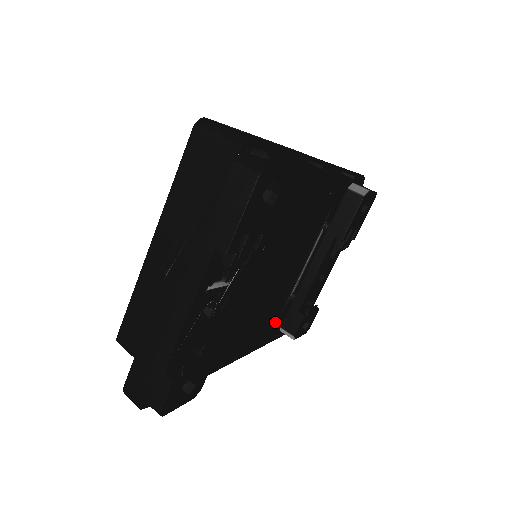
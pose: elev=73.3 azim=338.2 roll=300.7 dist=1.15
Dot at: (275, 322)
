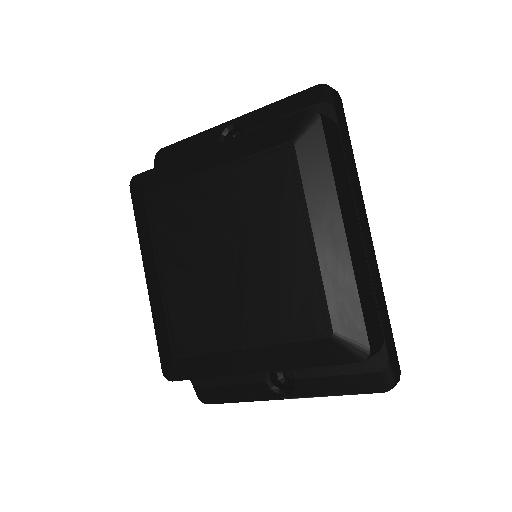
Dot at: occluded
